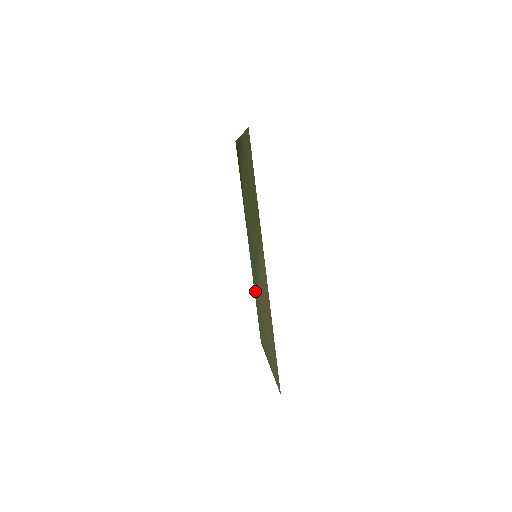
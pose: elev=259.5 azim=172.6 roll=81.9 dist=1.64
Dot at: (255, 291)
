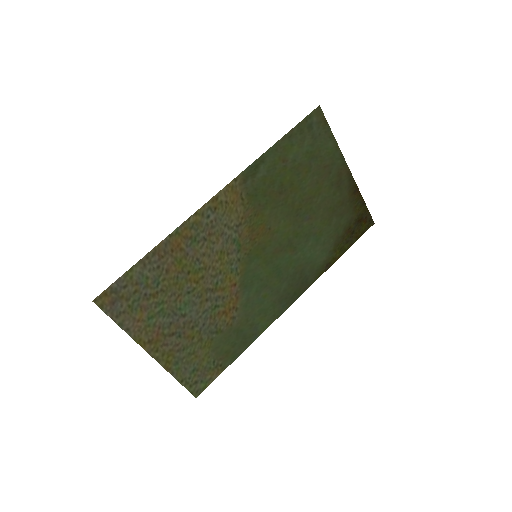
Dot at: (245, 335)
